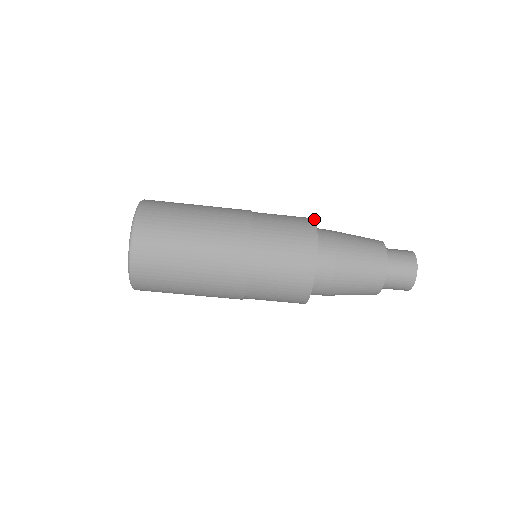
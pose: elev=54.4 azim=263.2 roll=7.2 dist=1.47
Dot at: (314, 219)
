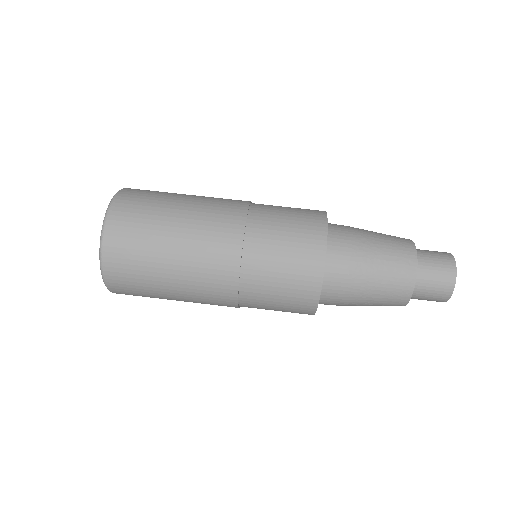
Dot at: occluded
